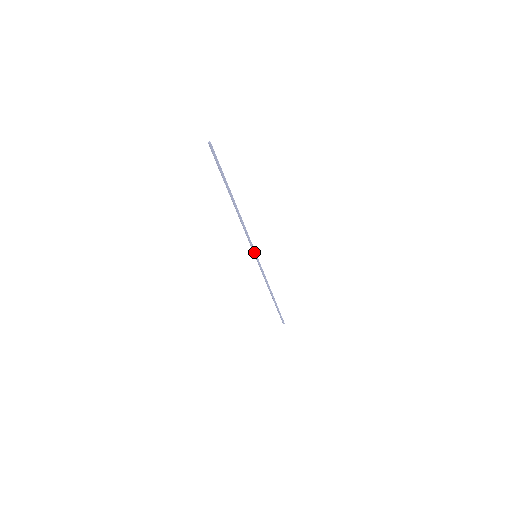
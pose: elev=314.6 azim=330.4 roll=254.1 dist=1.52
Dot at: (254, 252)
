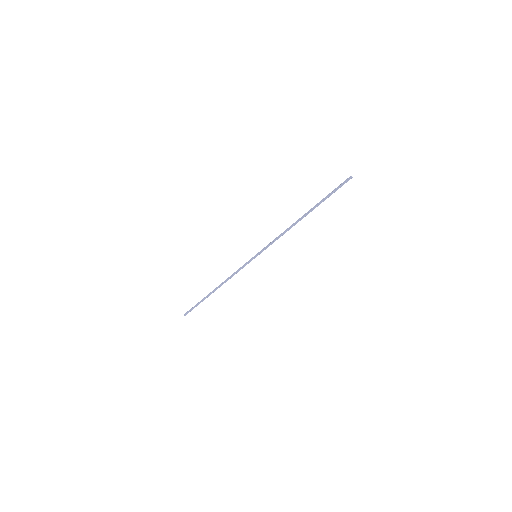
Dot at: (260, 252)
